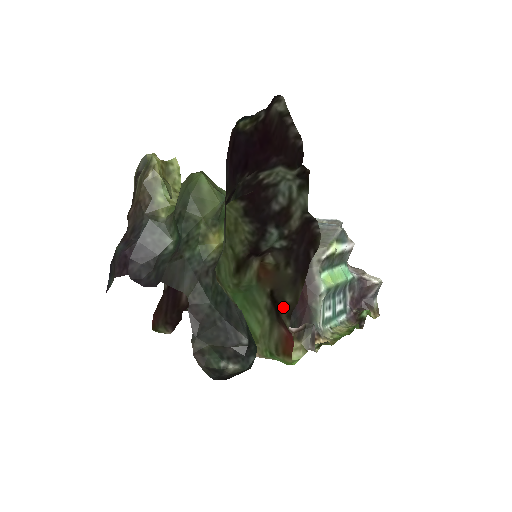
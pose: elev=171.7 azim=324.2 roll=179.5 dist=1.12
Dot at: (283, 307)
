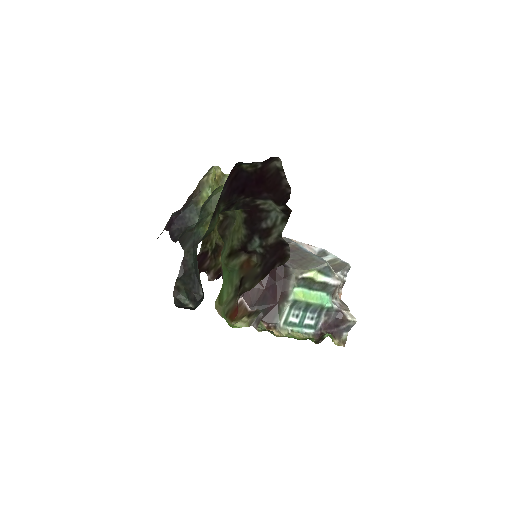
Dot at: (241, 289)
